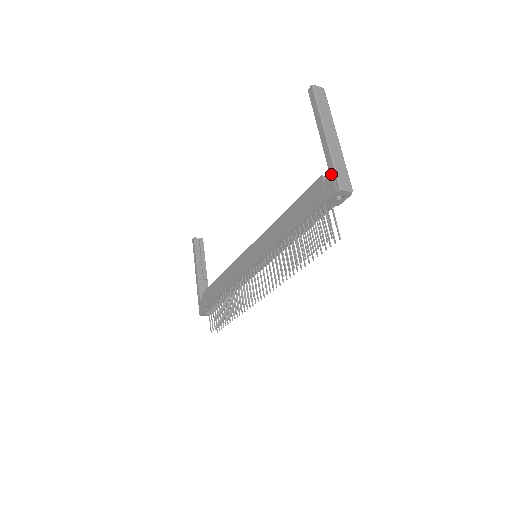
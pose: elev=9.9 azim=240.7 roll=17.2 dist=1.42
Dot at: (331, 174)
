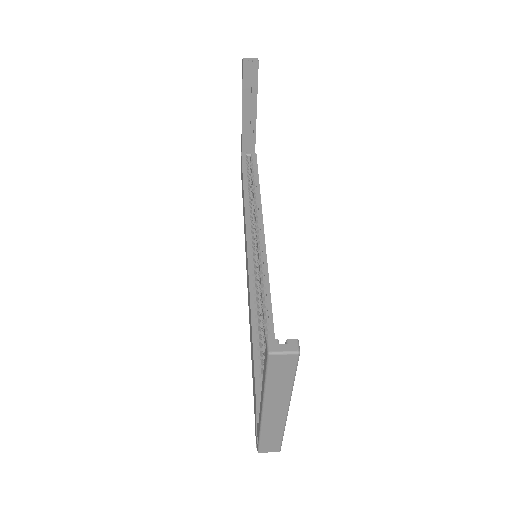
Dot at: (257, 433)
